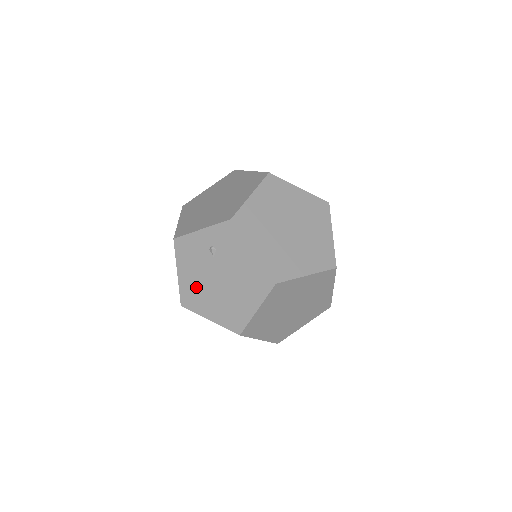
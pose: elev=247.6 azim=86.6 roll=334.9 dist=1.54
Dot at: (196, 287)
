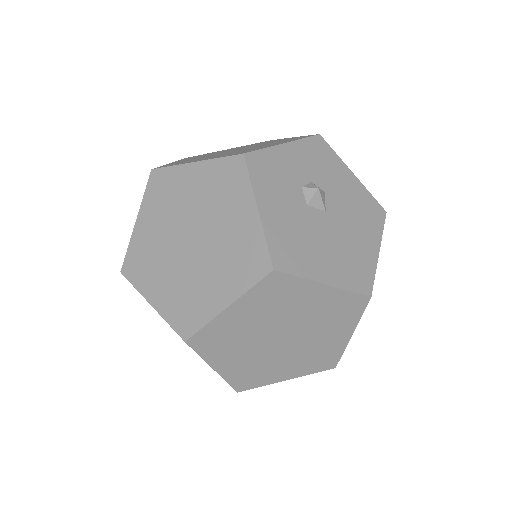
Dot at: occluded
